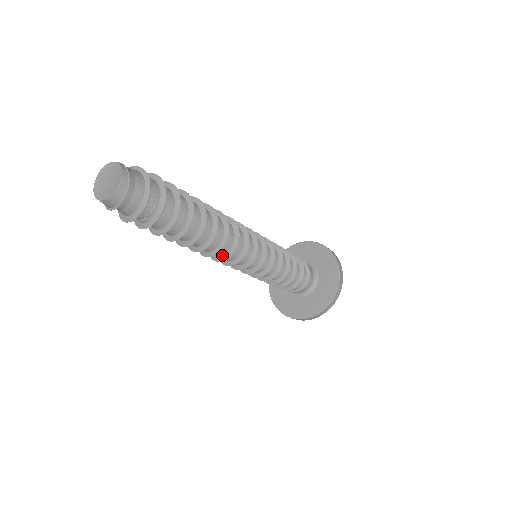
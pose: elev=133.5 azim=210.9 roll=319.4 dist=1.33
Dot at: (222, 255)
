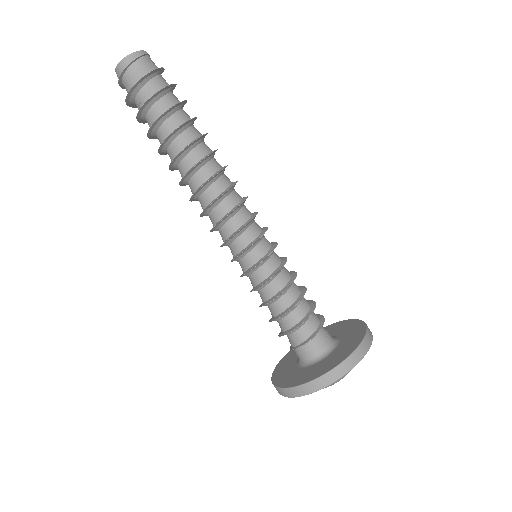
Dot at: (204, 208)
